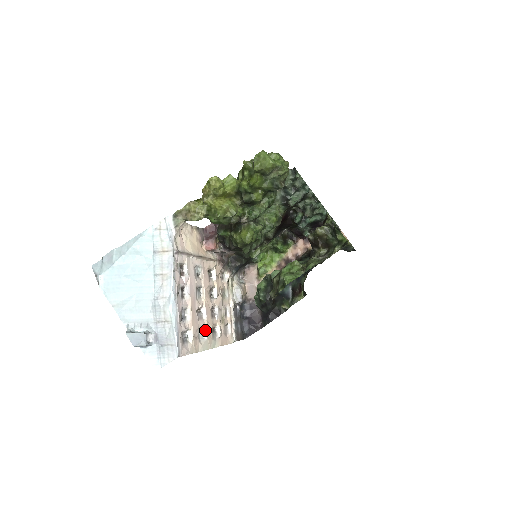
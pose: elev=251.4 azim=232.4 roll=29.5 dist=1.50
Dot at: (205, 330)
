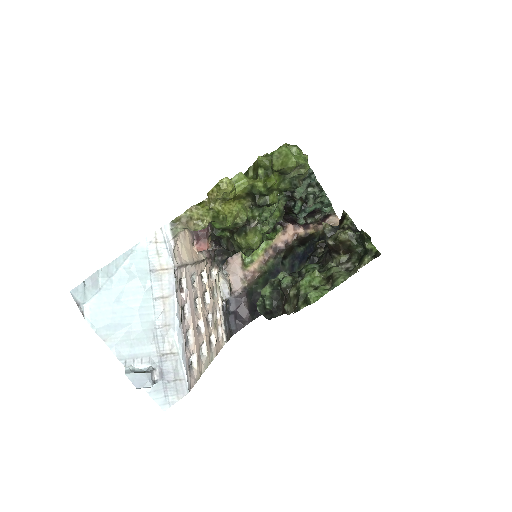
Dot at: (204, 346)
